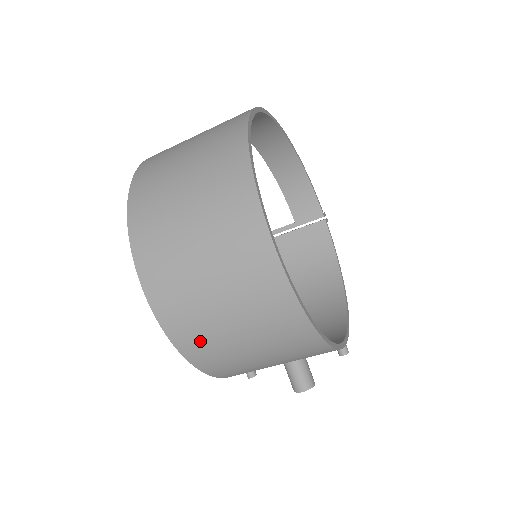
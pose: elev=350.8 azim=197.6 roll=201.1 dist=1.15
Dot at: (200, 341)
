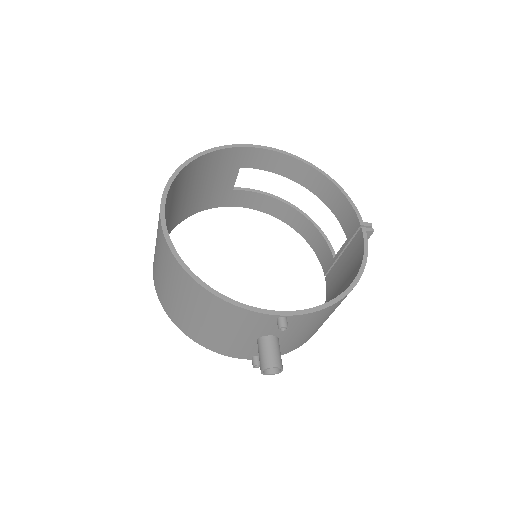
Dot at: (166, 301)
